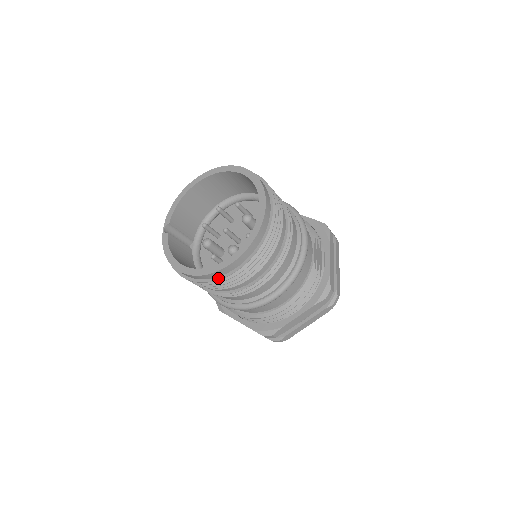
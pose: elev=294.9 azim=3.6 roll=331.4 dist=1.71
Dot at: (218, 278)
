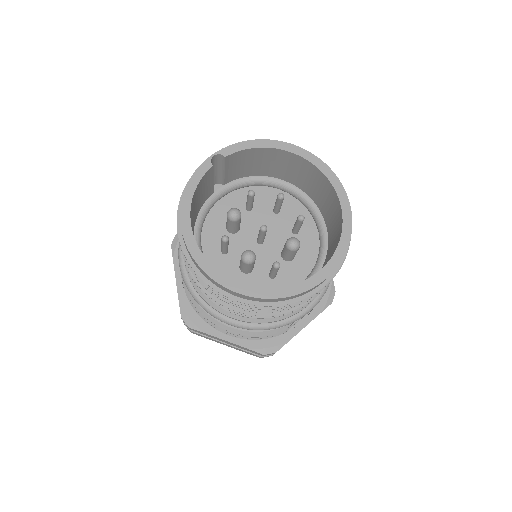
Dot at: (208, 281)
